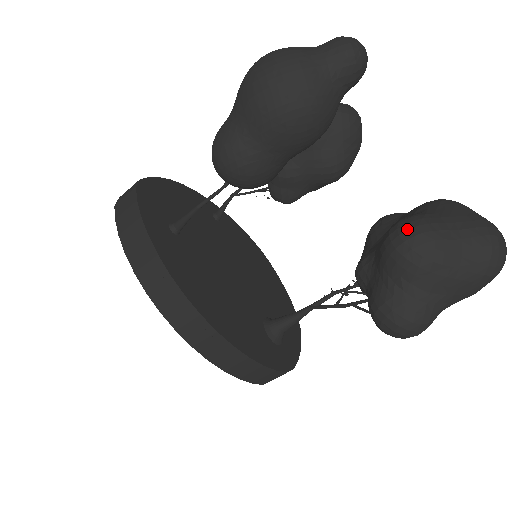
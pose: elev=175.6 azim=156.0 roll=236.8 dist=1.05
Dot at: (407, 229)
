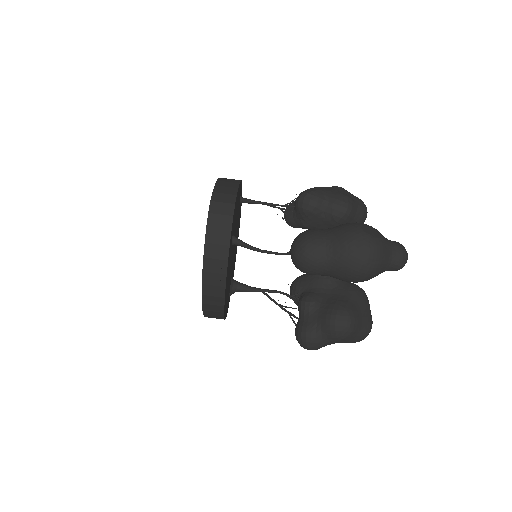
Dot at: (346, 320)
